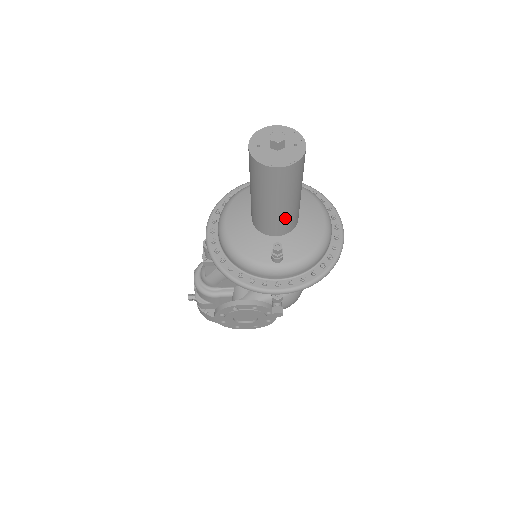
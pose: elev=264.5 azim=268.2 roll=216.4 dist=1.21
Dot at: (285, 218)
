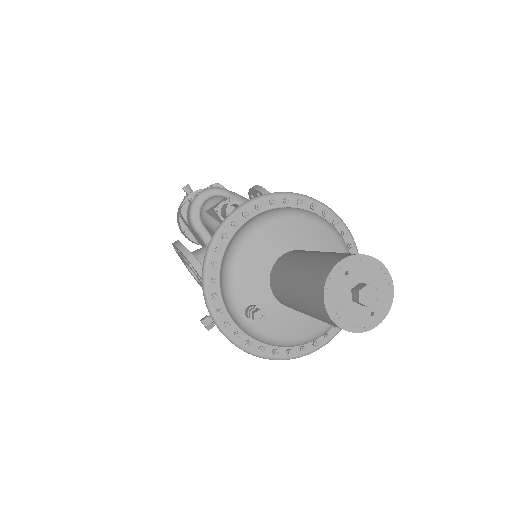
Dot at: (295, 308)
